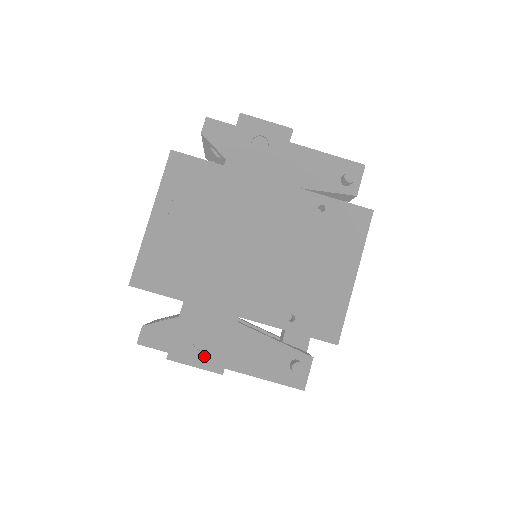
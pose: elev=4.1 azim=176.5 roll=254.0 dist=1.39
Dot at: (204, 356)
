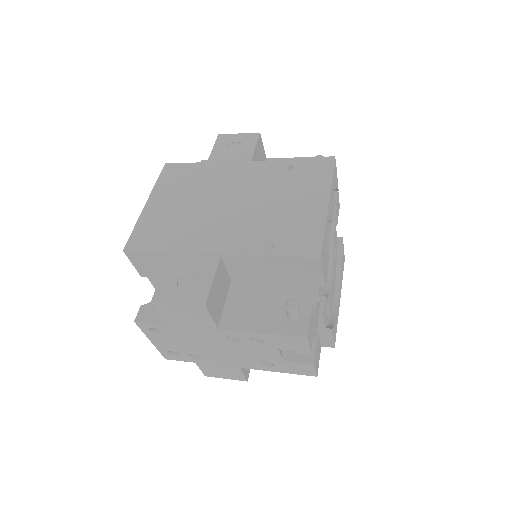
Dot at: (187, 293)
